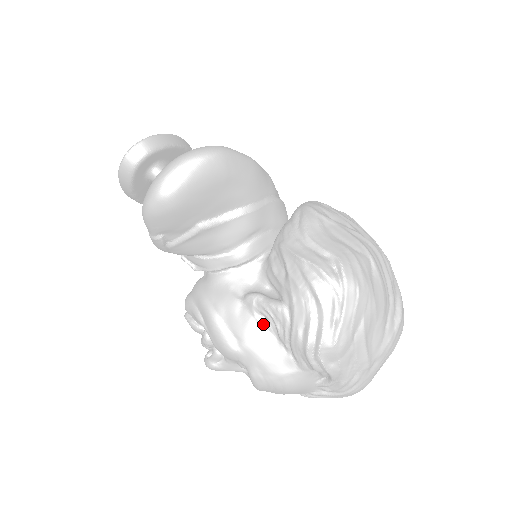
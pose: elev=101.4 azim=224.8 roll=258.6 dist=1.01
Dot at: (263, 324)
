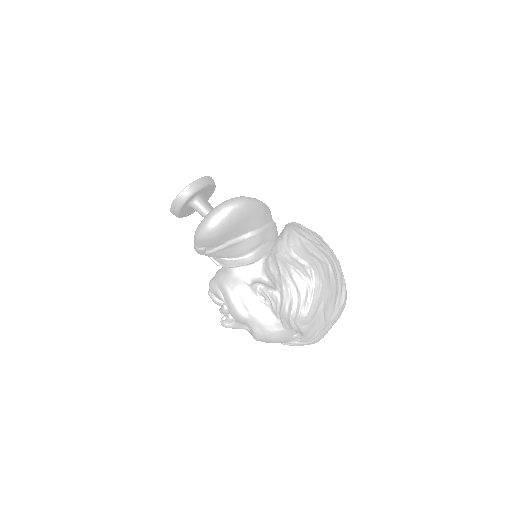
Dot at: (263, 302)
